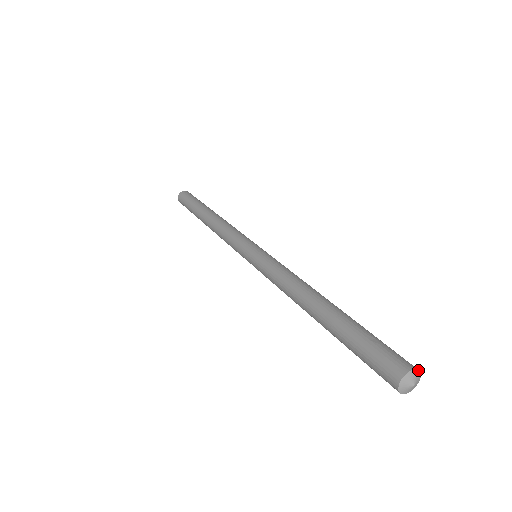
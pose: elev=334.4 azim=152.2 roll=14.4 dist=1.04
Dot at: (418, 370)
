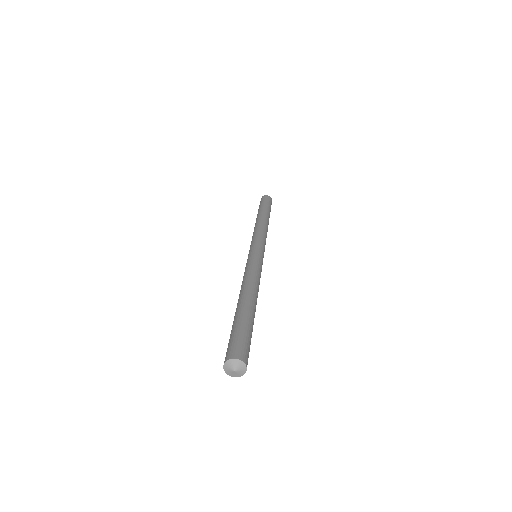
Dot at: (231, 359)
